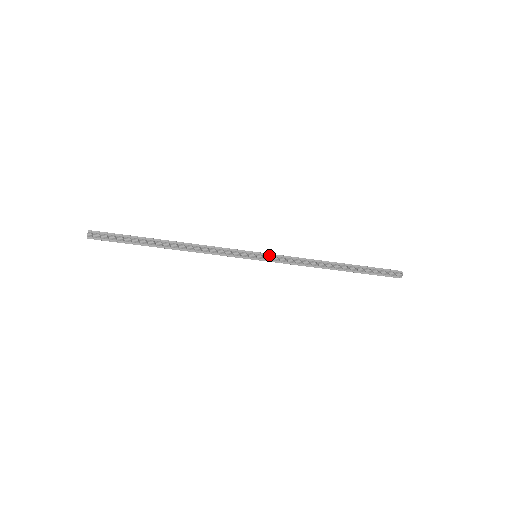
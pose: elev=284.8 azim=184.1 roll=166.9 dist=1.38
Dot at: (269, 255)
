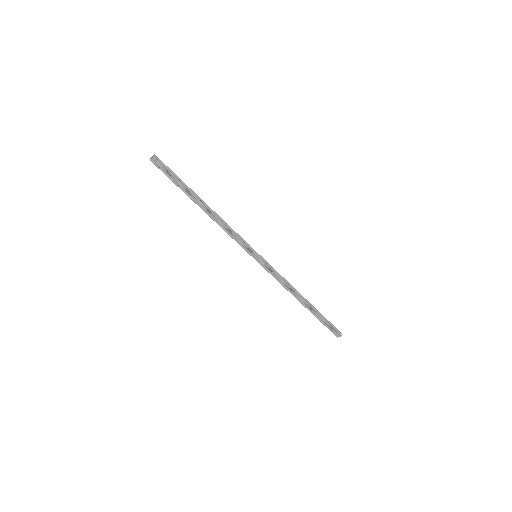
Dot at: (265, 261)
